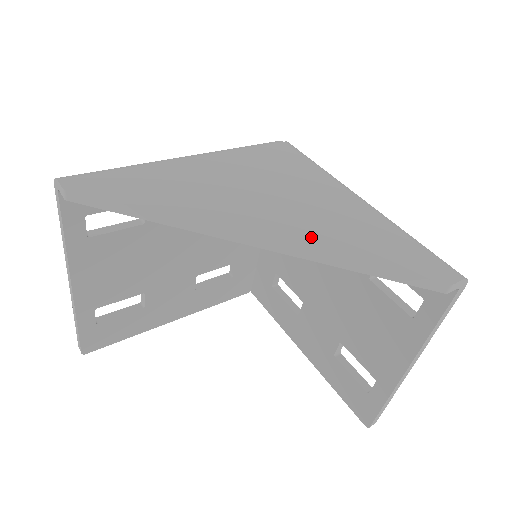
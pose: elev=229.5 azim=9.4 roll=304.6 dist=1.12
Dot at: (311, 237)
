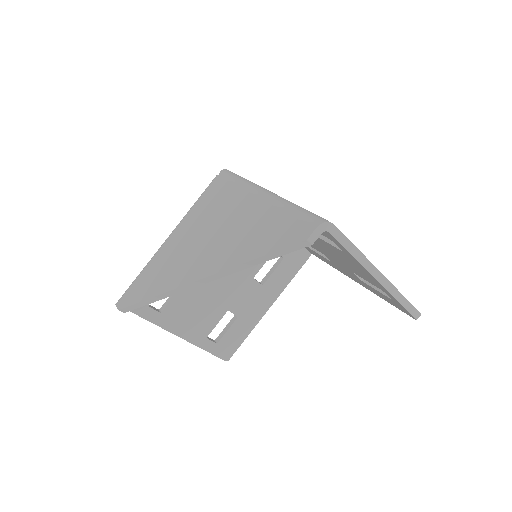
Dot at: (226, 258)
